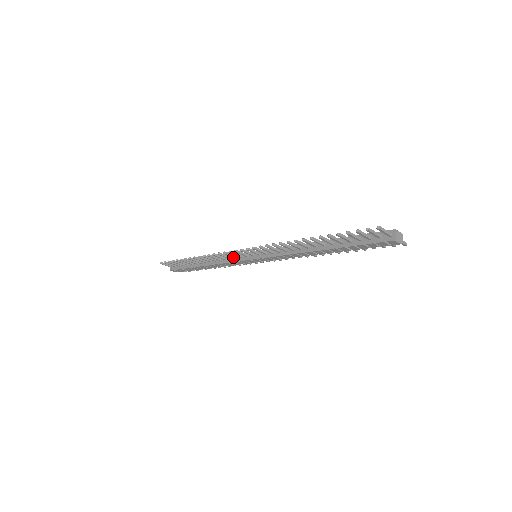
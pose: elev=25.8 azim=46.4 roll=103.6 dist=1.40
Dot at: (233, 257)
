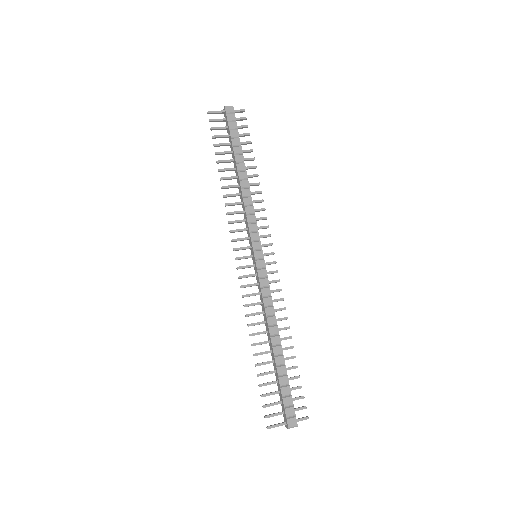
Dot at: (243, 230)
